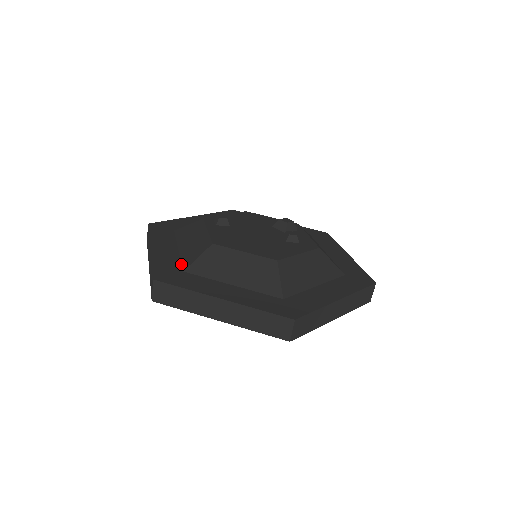
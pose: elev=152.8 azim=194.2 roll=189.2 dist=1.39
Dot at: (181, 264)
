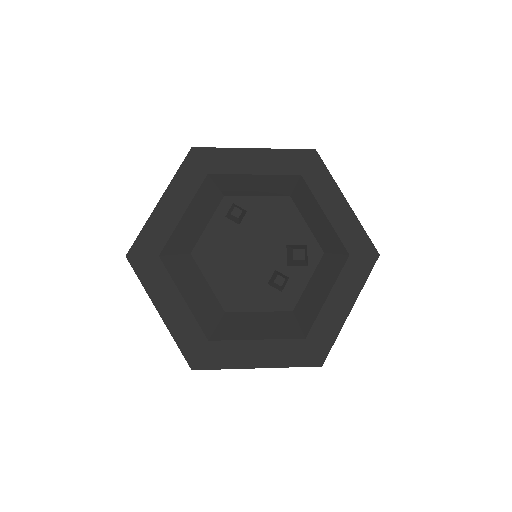
Dot at: (166, 243)
